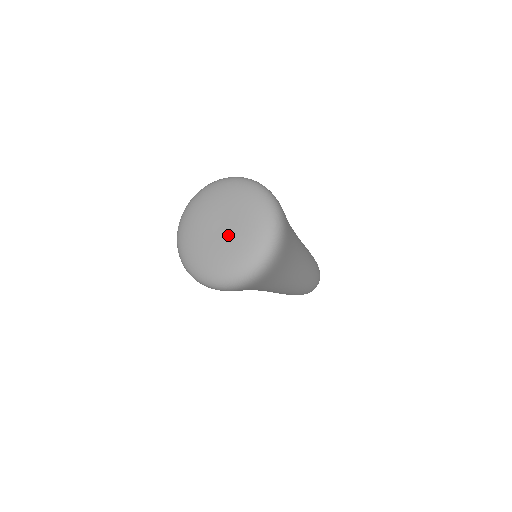
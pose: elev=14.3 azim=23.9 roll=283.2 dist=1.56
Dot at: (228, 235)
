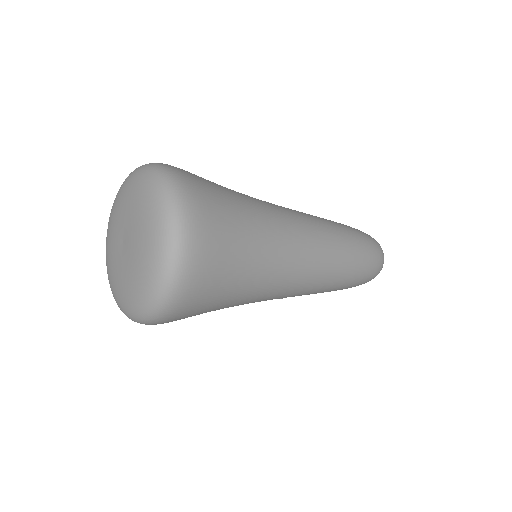
Dot at: (129, 249)
